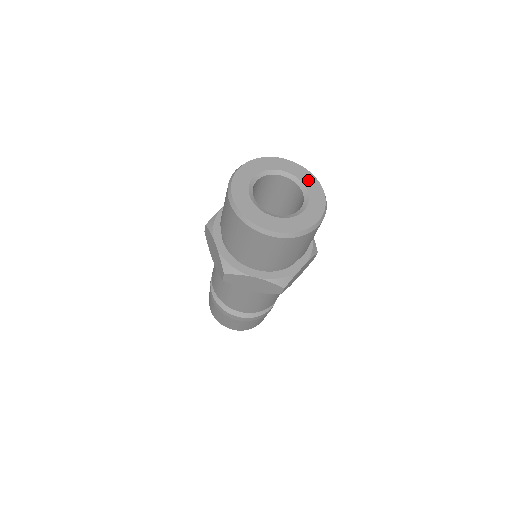
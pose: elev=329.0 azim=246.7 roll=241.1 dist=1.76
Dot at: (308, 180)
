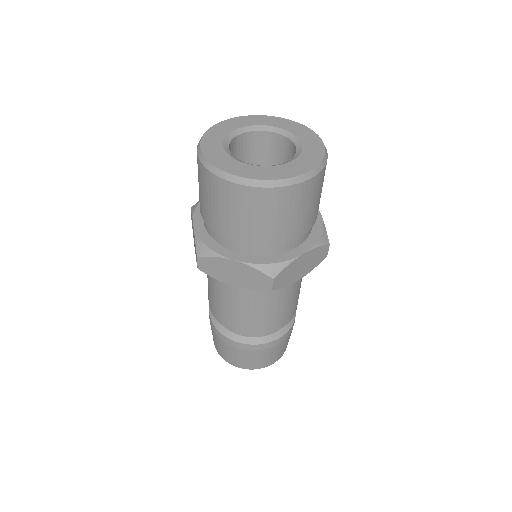
Dot at: (306, 135)
